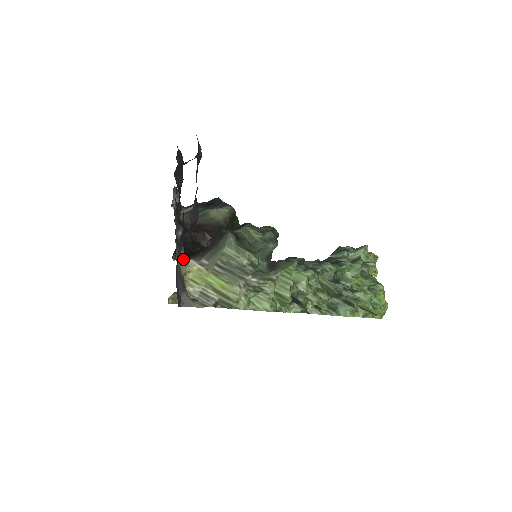
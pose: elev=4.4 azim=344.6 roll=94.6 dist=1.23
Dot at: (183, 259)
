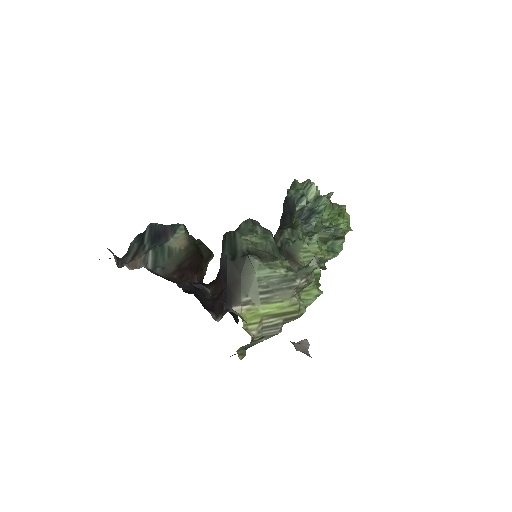
Dot at: (238, 314)
